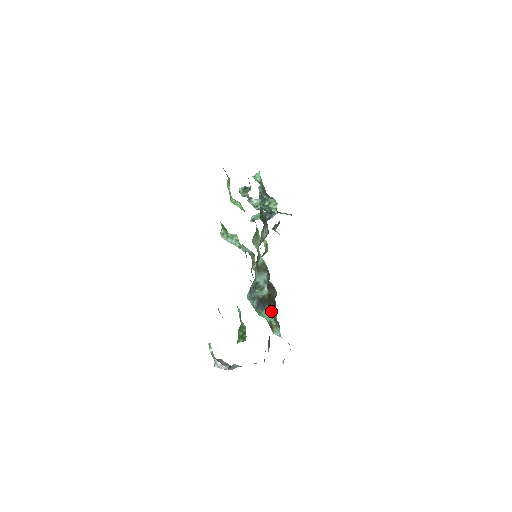
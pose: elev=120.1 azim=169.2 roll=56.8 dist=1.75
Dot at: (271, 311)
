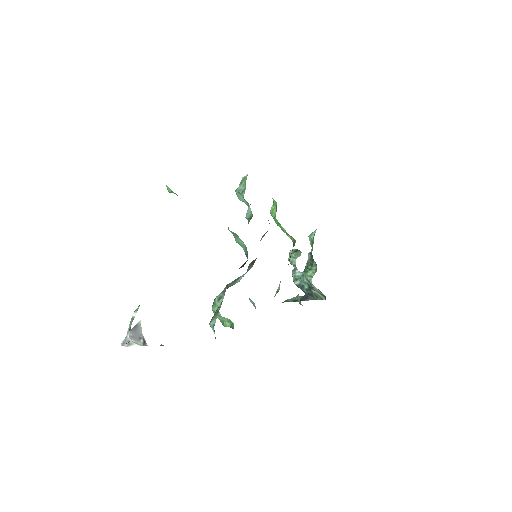
Dot at: occluded
